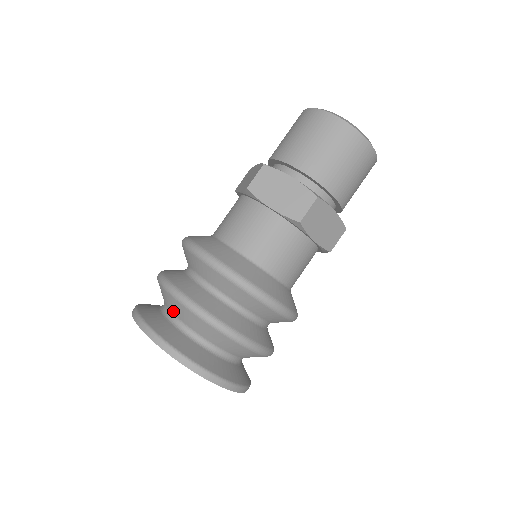
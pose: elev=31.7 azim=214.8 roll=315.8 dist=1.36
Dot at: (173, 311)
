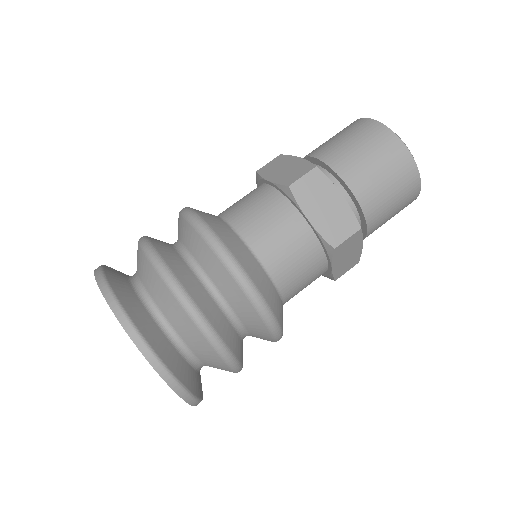
Dot at: (197, 353)
